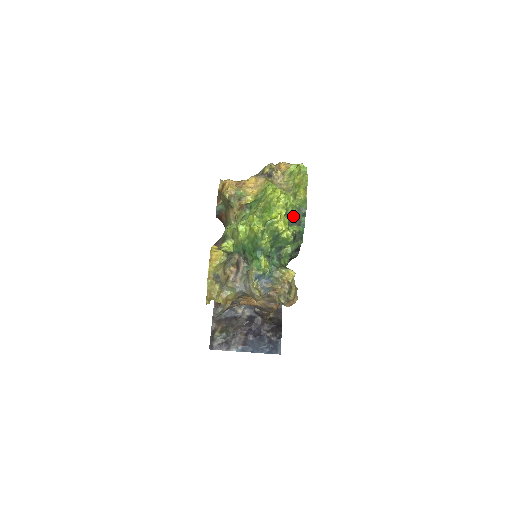
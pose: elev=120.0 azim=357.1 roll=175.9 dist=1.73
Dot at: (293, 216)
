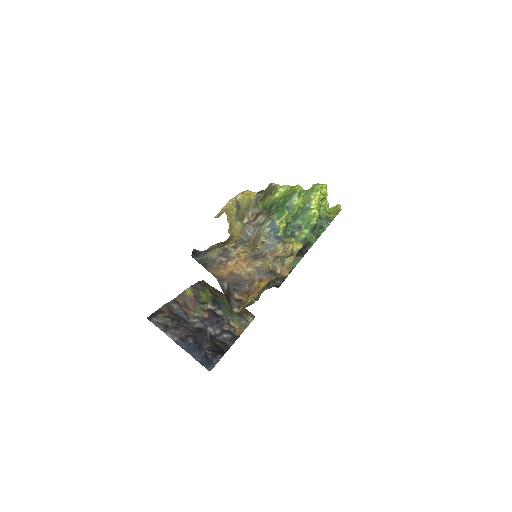
Dot at: (321, 217)
